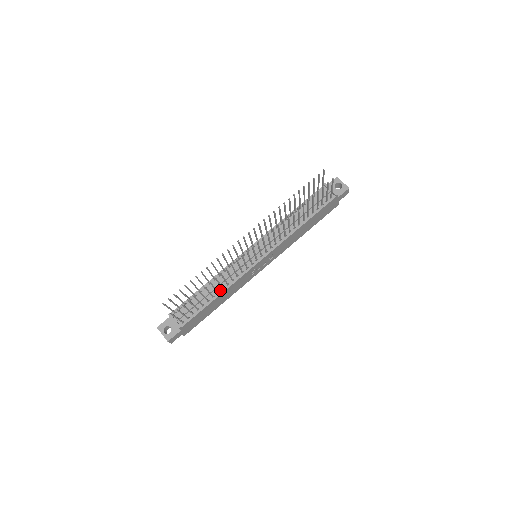
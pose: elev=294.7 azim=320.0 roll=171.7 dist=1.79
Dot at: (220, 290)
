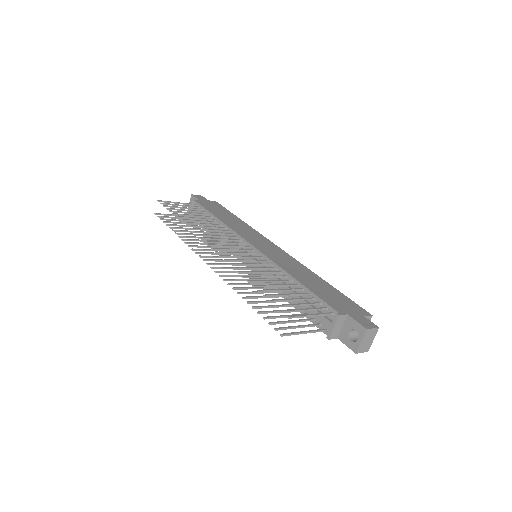
Dot at: occluded
